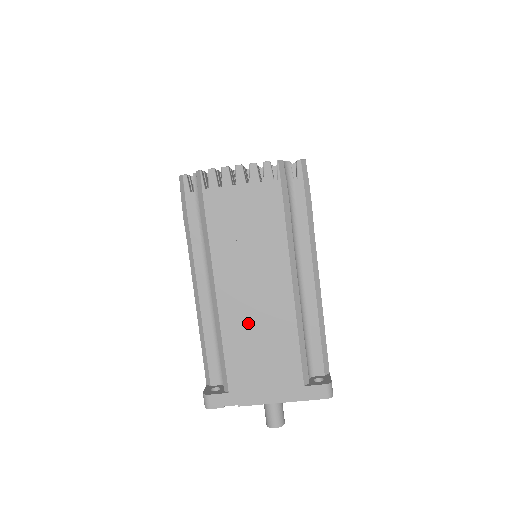
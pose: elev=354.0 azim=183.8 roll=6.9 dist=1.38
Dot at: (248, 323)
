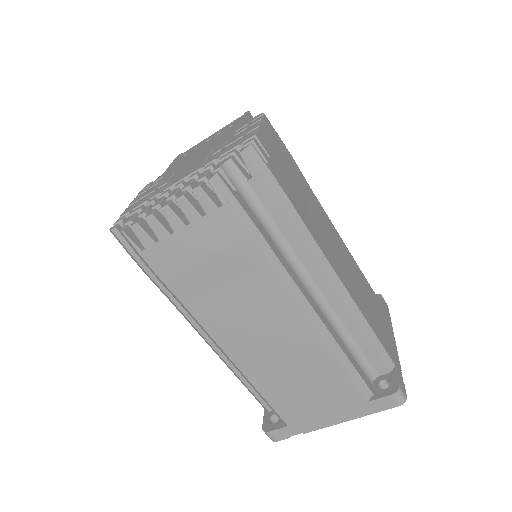
Dot at: (274, 365)
